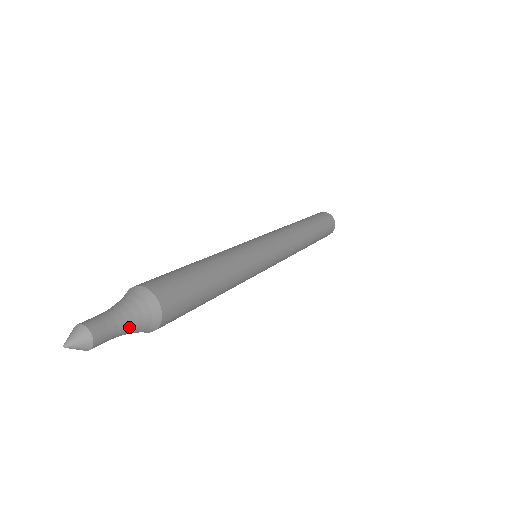
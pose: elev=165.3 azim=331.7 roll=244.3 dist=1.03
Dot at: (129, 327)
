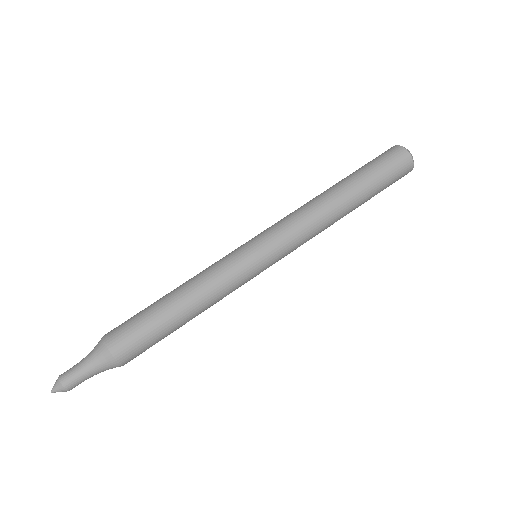
Dot at: (94, 372)
